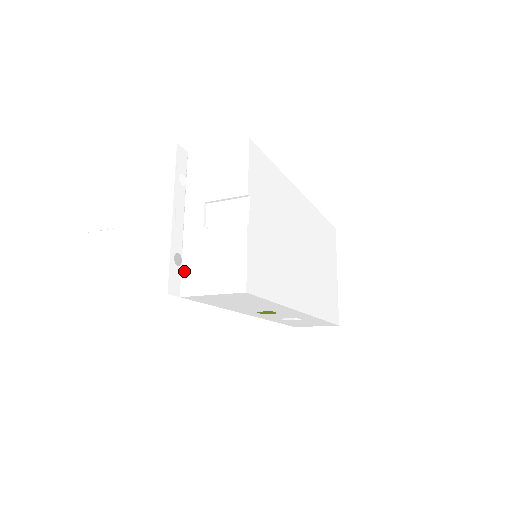
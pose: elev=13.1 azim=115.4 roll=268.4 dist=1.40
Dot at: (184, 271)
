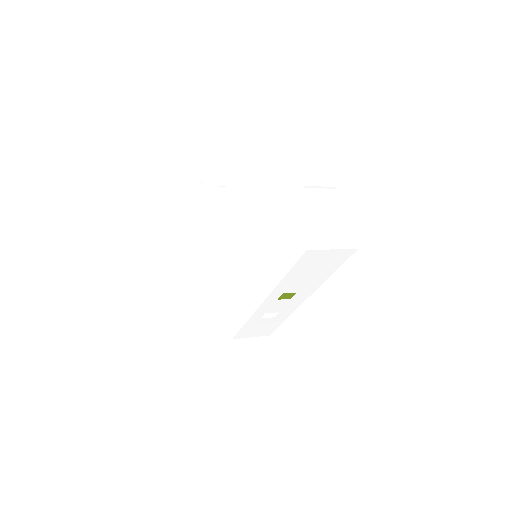
Dot at: occluded
